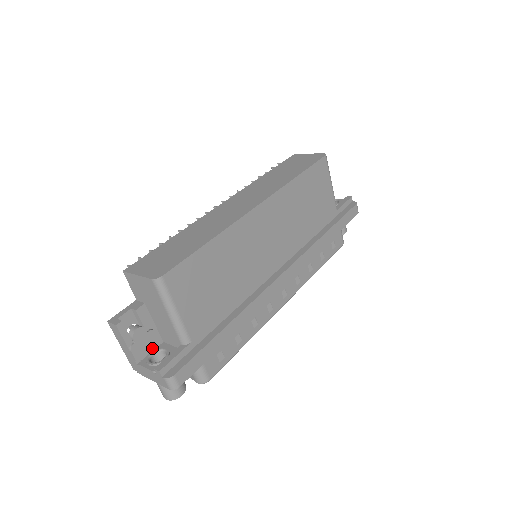
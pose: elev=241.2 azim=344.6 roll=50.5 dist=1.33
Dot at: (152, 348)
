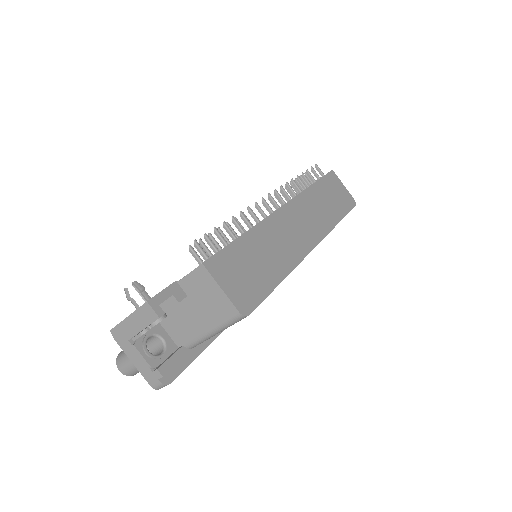
Dot at: occluded
